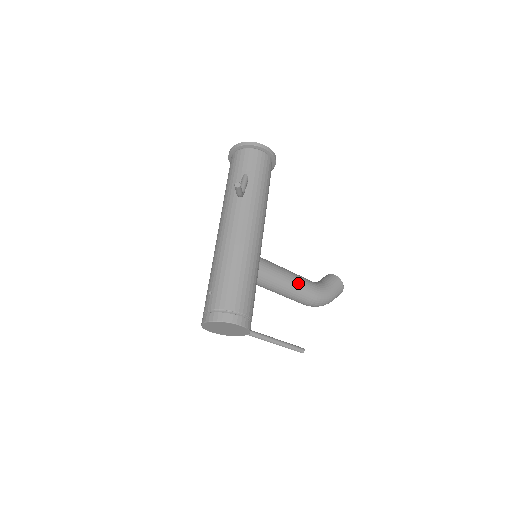
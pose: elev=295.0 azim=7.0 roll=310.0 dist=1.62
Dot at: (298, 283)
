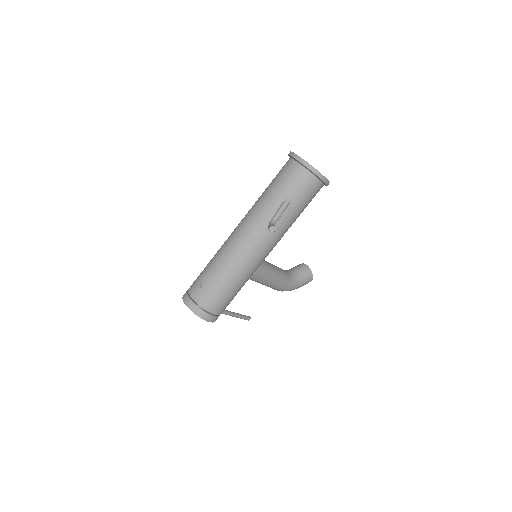
Dot at: (276, 283)
